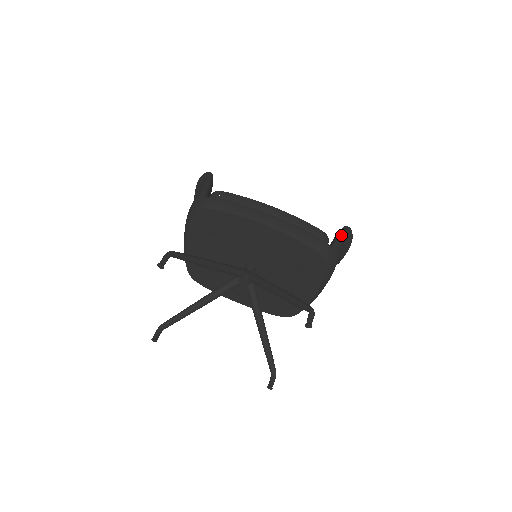
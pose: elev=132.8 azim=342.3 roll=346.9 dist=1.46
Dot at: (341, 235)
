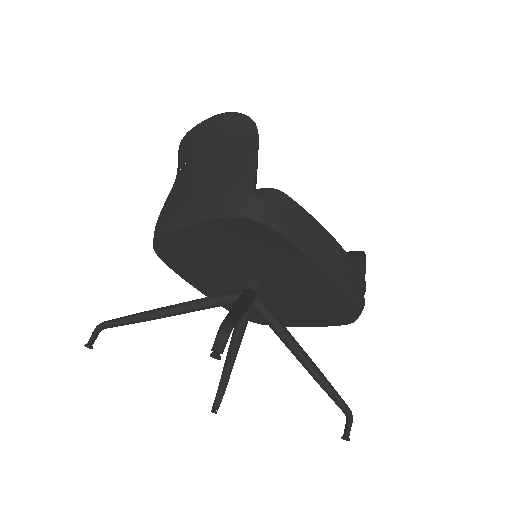
Dot at: occluded
